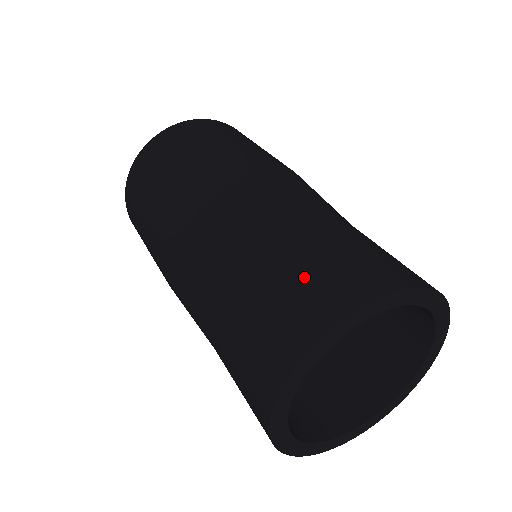
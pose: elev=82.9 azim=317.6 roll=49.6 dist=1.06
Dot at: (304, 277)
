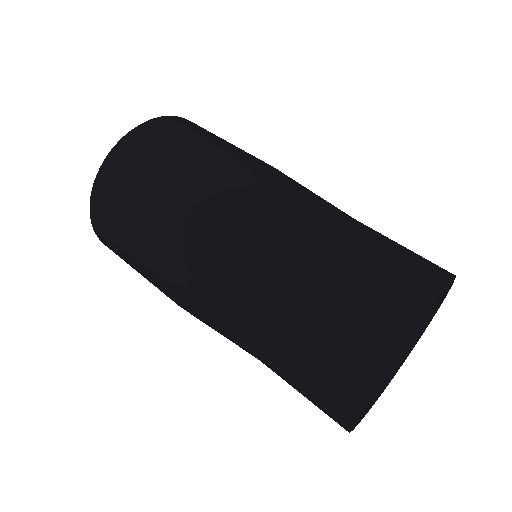
Dot at: (374, 277)
